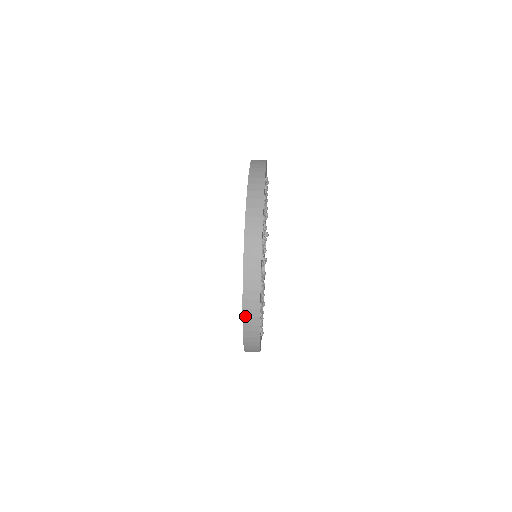
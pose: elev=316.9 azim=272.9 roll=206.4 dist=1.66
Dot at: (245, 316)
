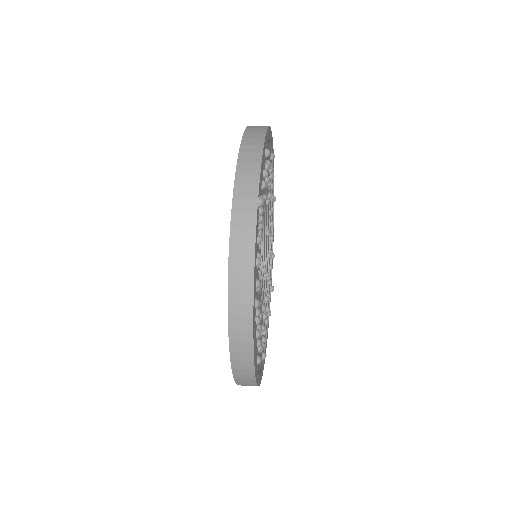
Dot at: (233, 242)
